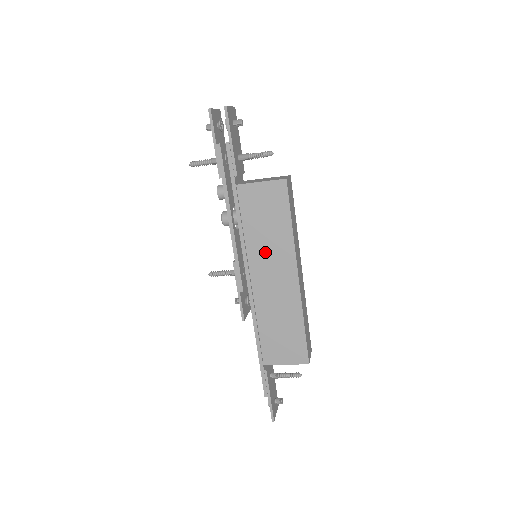
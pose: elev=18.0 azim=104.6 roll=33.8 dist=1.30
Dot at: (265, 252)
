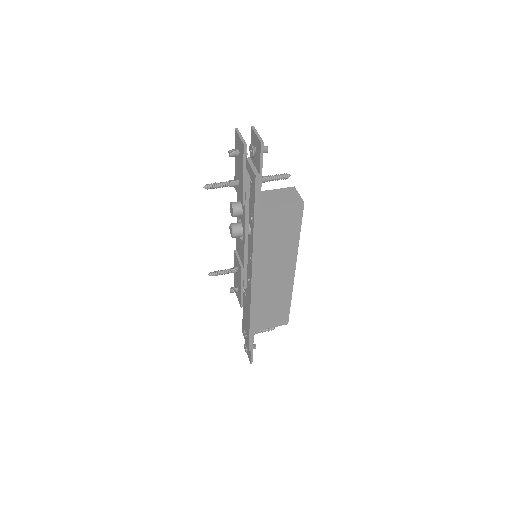
Dot at: (272, 258)
